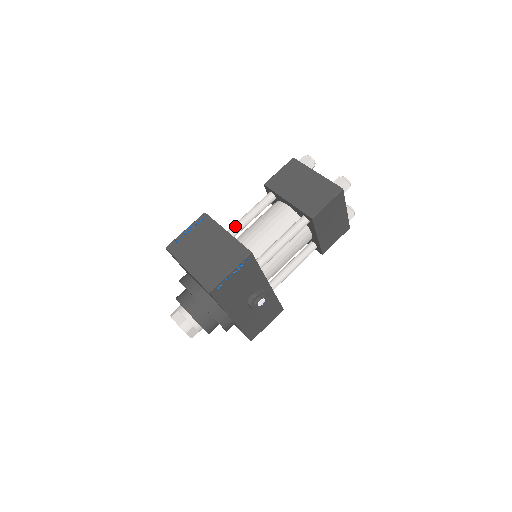
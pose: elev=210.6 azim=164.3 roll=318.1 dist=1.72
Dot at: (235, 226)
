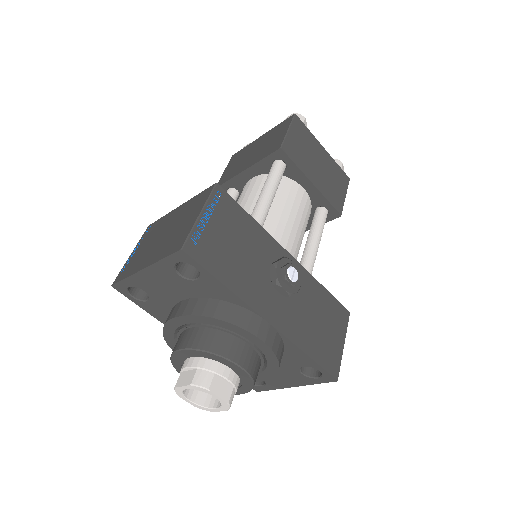
Dot at: occluded
